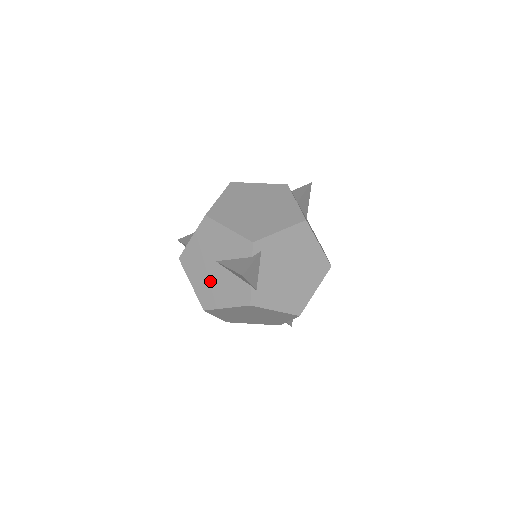
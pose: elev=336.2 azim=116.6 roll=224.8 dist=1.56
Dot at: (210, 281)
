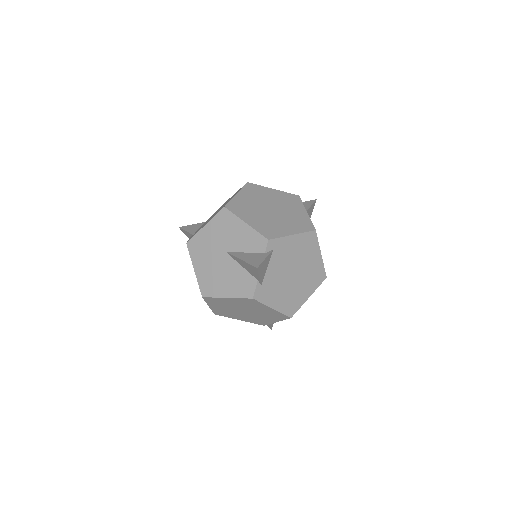
Dot at: (215, 270)
